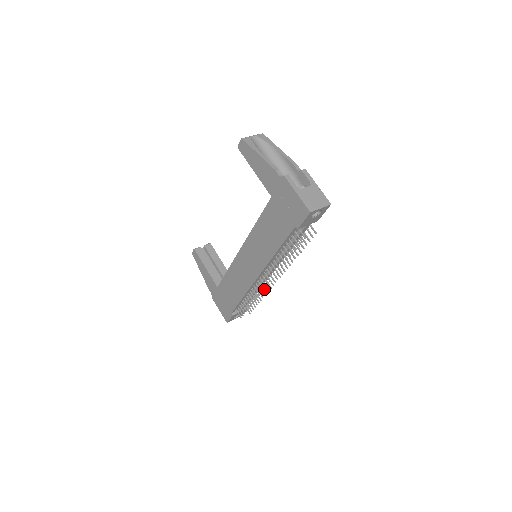
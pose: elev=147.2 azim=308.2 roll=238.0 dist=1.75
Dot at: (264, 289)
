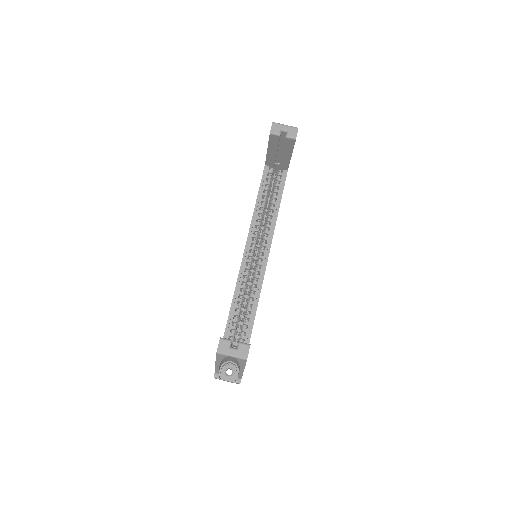
Dot at: occluded
